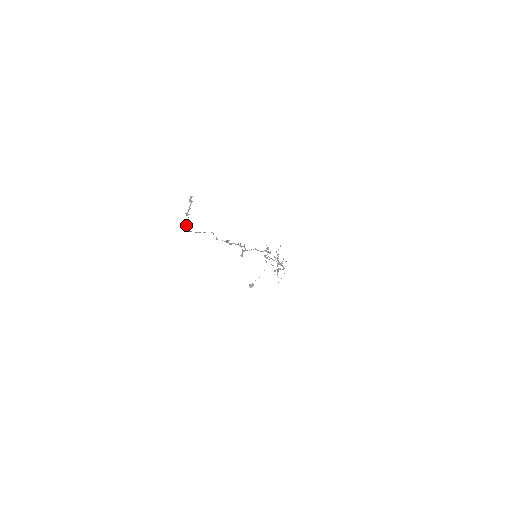
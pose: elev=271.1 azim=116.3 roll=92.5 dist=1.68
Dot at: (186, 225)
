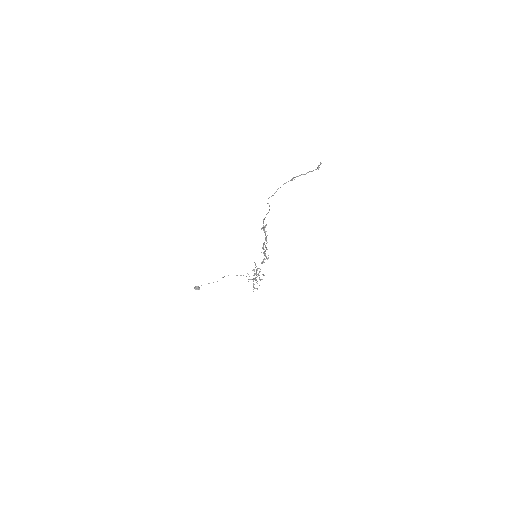
Dot at: occluded
